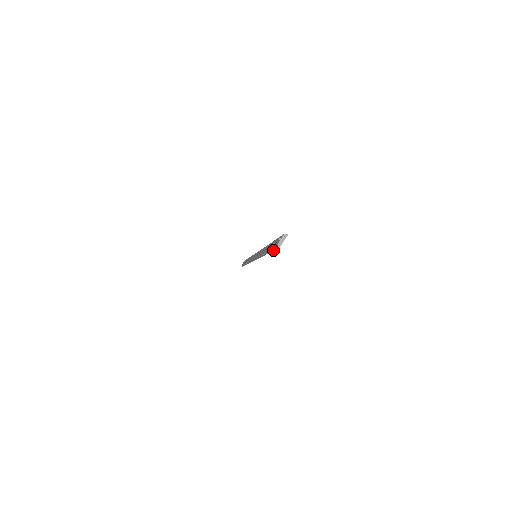
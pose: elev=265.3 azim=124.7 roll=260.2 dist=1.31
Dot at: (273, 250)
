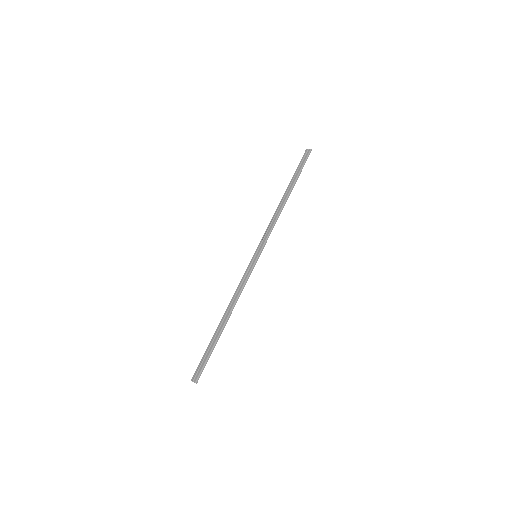
Dot at: (201, 361)
